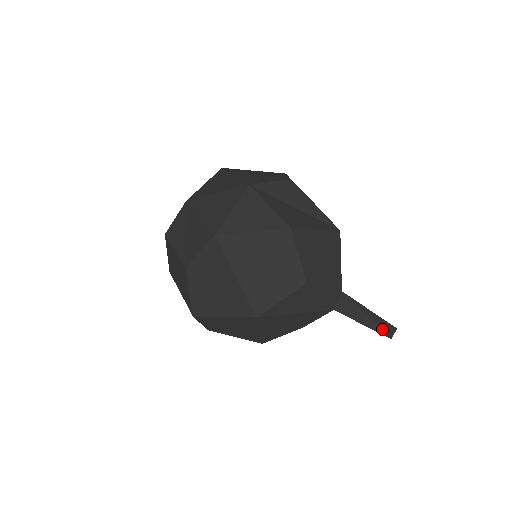
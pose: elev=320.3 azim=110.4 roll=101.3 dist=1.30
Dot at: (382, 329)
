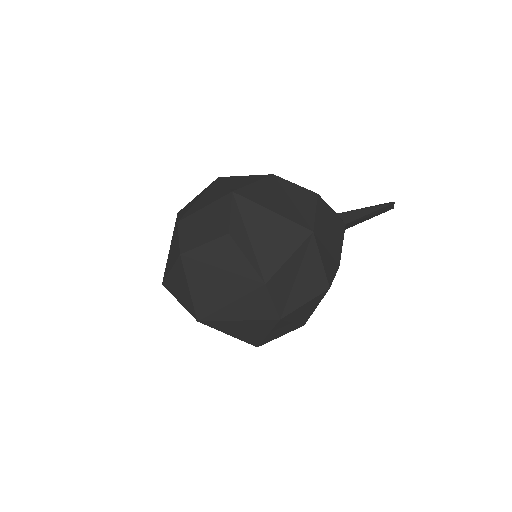
Dot at: (383, 204)
